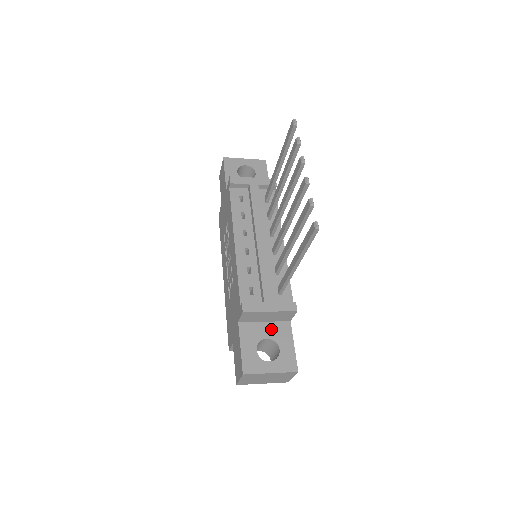
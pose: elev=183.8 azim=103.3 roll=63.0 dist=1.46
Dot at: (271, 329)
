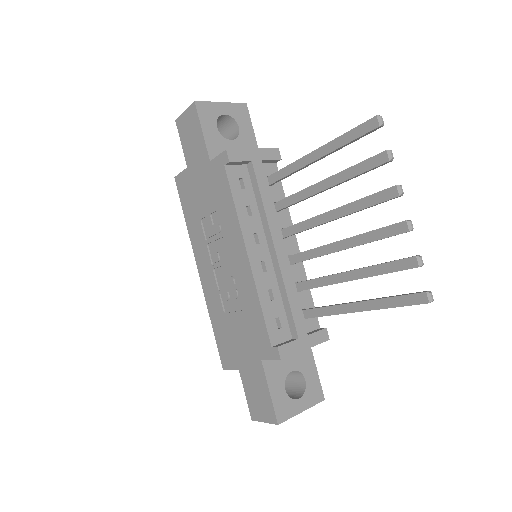
Dot at: (294, 358)
